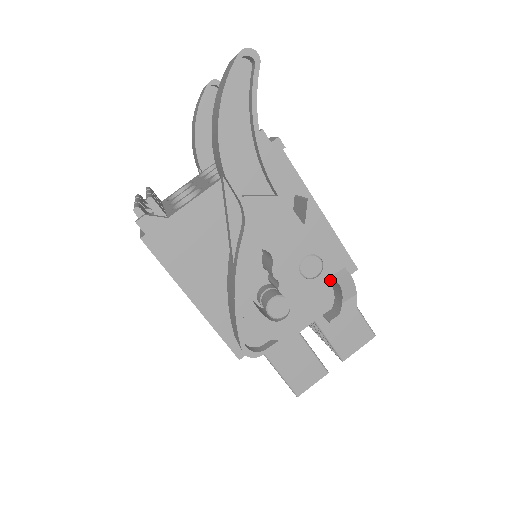
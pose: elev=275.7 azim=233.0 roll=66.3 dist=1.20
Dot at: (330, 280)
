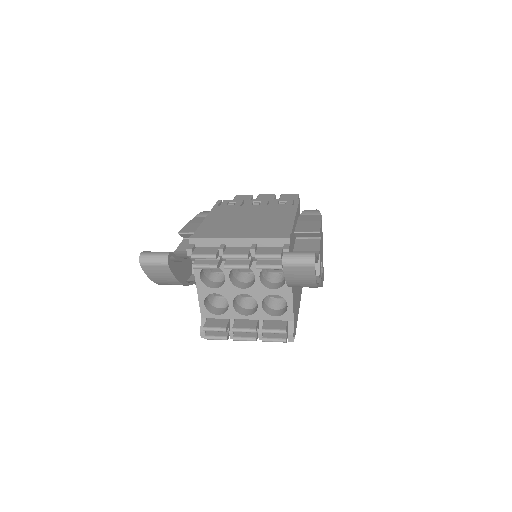
Dot at: occluded
